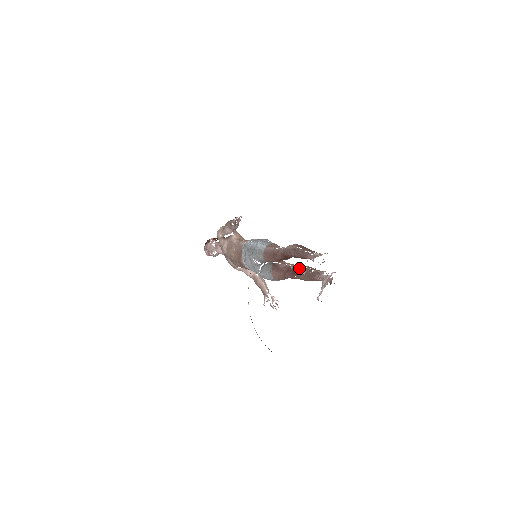
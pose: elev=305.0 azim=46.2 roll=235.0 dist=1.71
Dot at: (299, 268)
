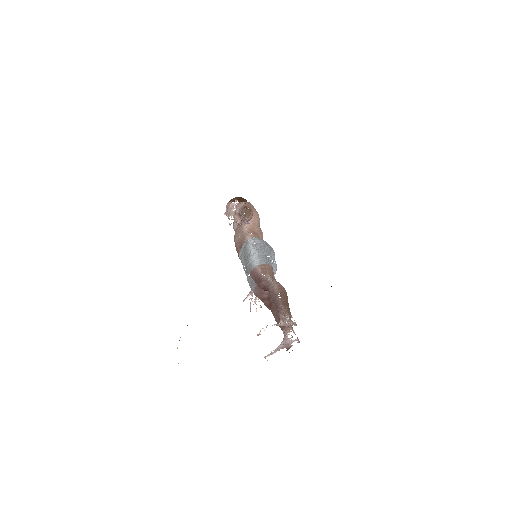
Dot at: occluded
